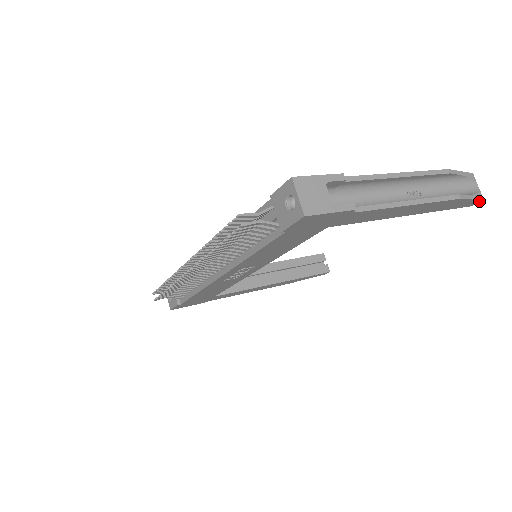
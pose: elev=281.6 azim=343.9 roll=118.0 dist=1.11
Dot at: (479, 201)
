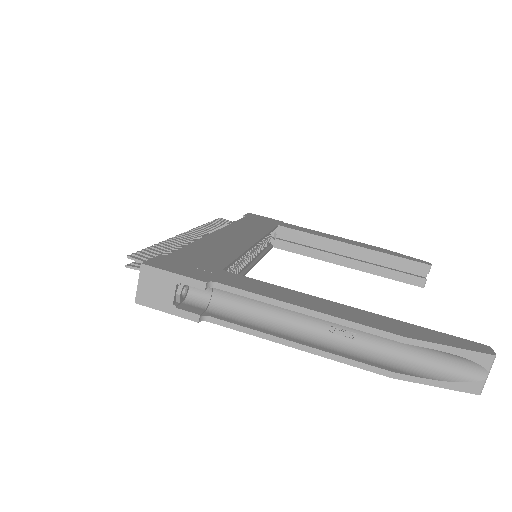
Dot at: (471, 391)
